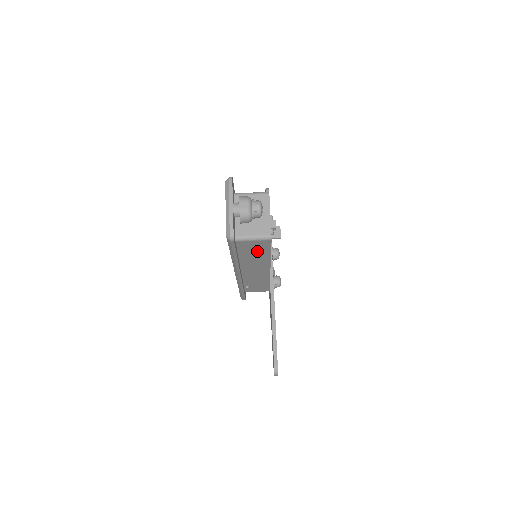
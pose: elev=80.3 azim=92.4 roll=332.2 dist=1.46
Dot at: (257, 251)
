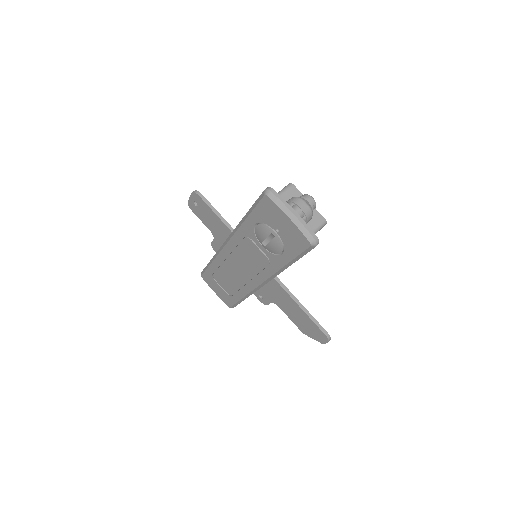
Dot at: occluded
